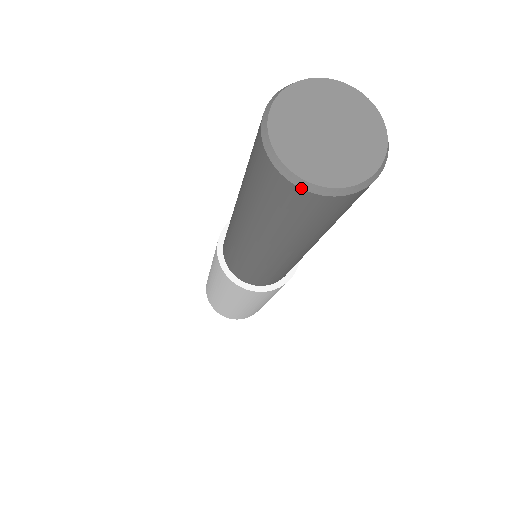
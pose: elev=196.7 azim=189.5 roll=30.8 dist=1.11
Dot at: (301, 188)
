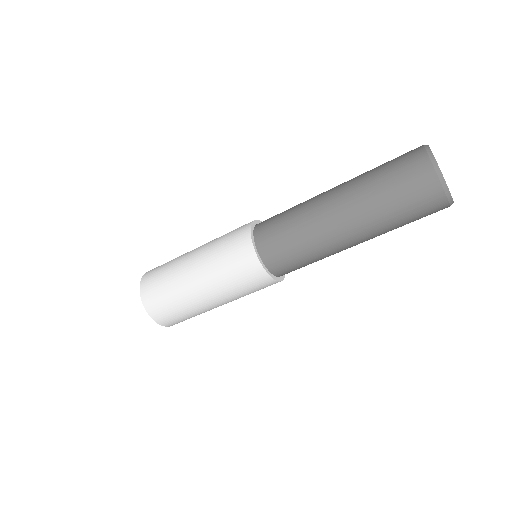
Dot at: (428, 154)
